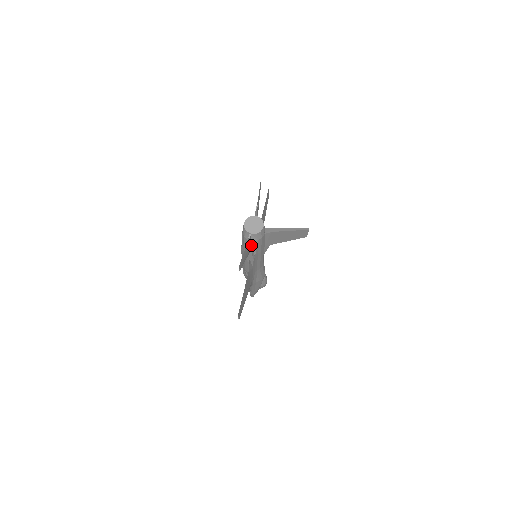
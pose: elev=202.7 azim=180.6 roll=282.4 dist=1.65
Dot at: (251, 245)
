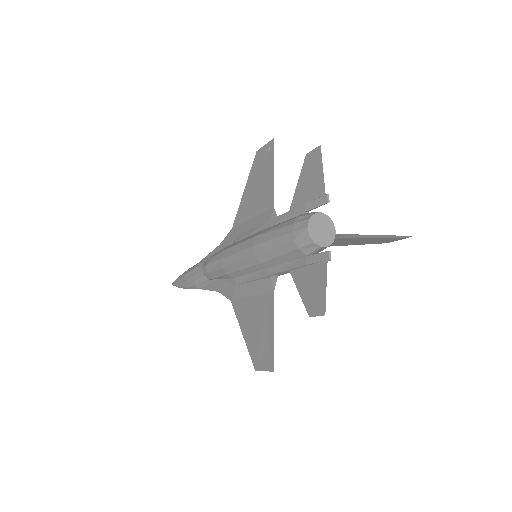
Dot at: (304, 260)
